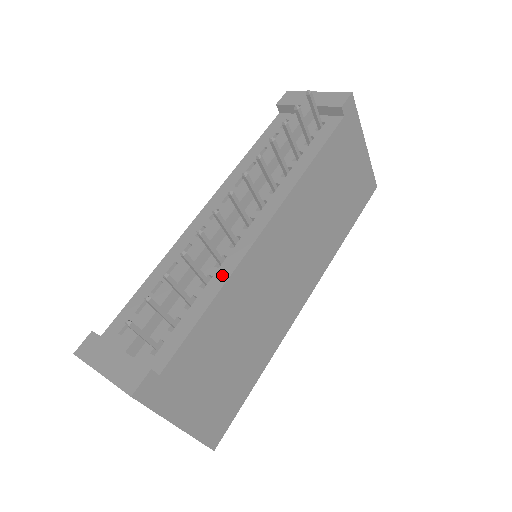
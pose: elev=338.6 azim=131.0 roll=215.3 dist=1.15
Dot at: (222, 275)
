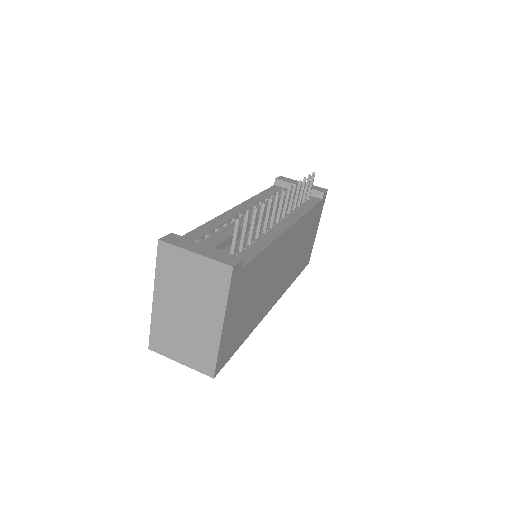
Dot at: (270, 237)
